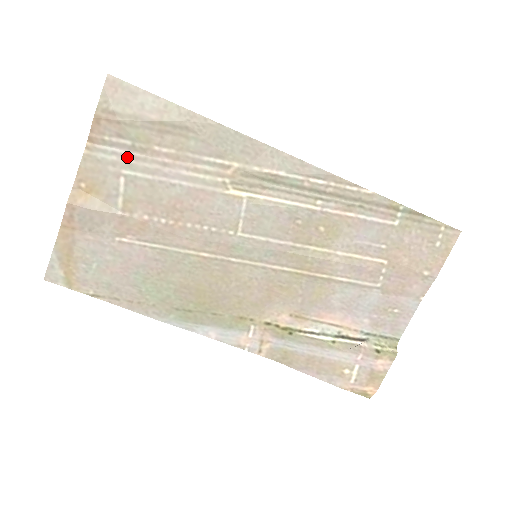
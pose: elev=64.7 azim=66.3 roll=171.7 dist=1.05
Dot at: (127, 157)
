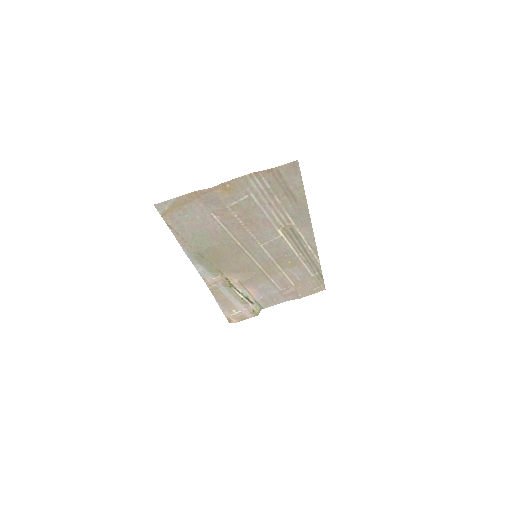
Dot at: (260, 190)
